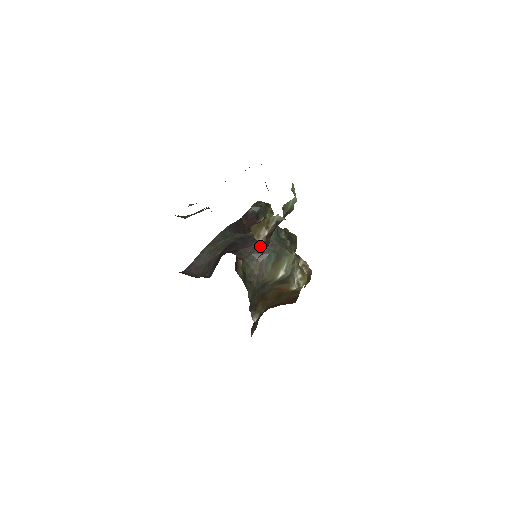
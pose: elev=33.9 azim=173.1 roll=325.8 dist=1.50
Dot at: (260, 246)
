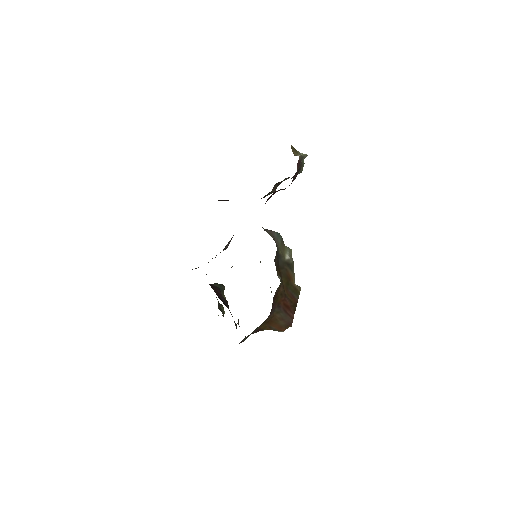
Dot at: occluded
